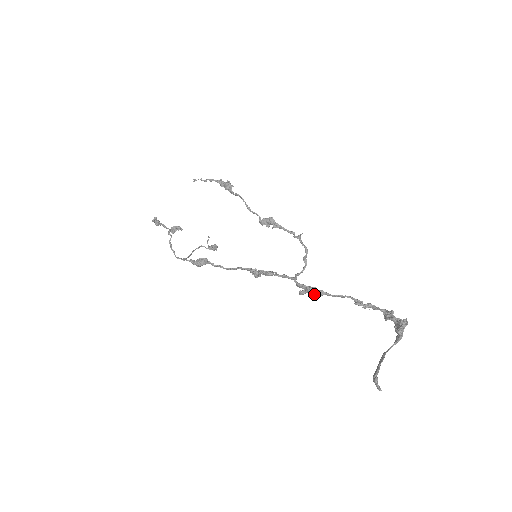
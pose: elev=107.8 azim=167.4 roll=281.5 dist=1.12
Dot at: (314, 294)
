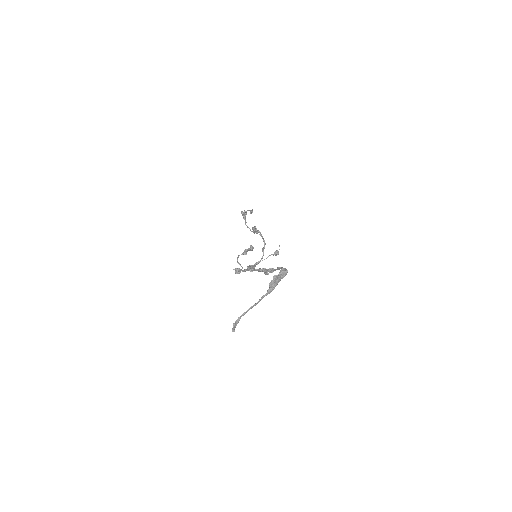
Dot at: (269, 272)
